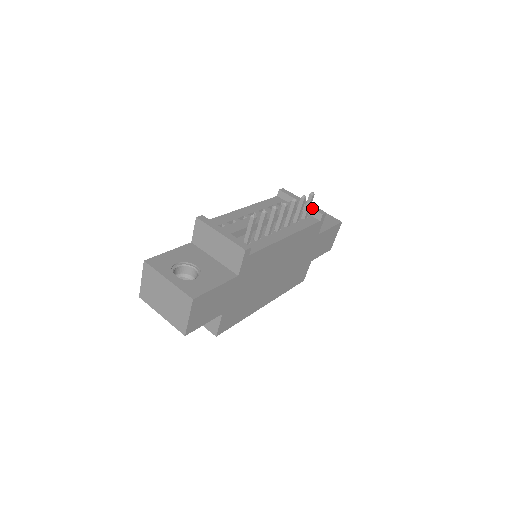
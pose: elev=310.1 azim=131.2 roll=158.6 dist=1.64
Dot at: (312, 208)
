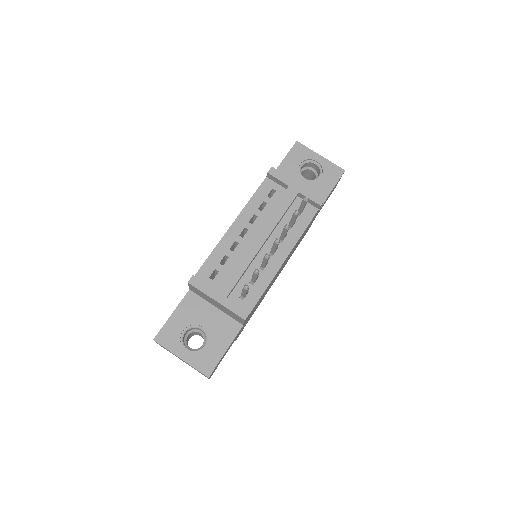
Dot at: occluded
